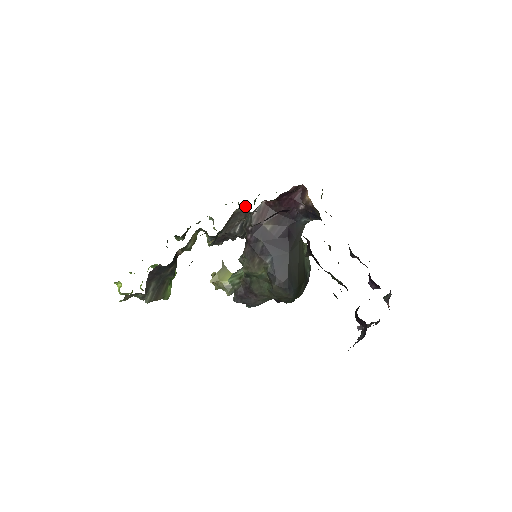
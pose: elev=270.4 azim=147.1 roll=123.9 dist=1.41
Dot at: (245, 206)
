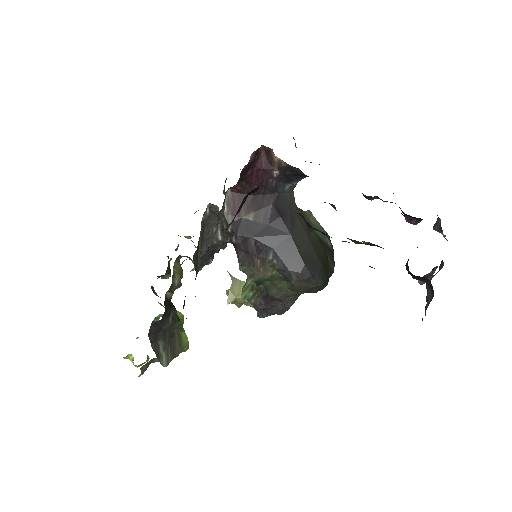
Dot at: (211, 206)
